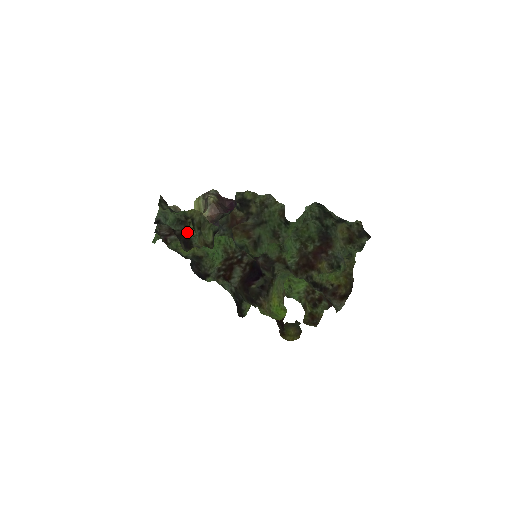
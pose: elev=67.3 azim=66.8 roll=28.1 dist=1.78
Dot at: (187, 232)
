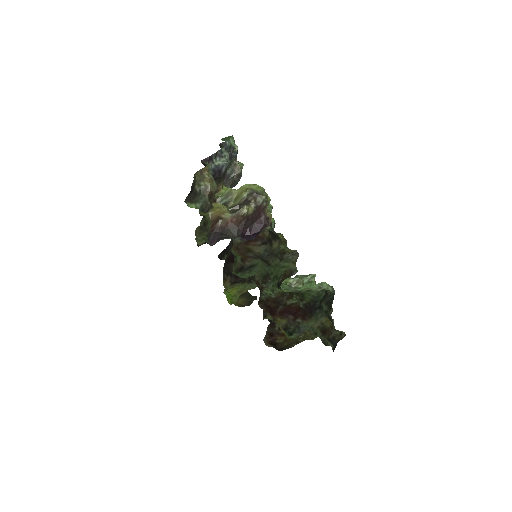
Dot at: occluded
